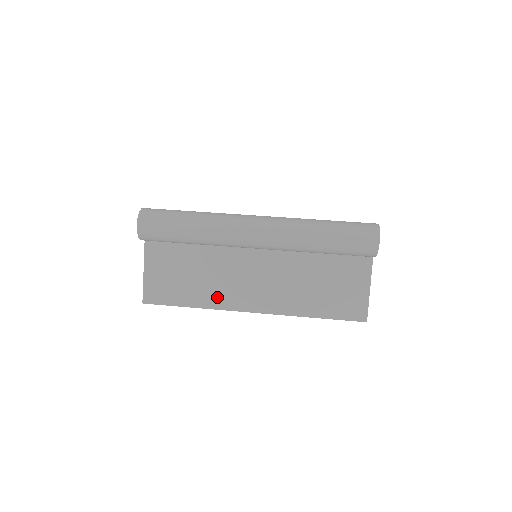
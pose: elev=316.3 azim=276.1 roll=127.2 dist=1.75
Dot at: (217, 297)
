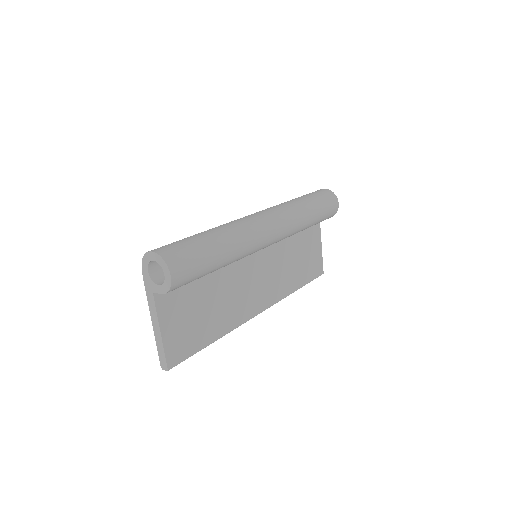
Dot at: (233, 316)
